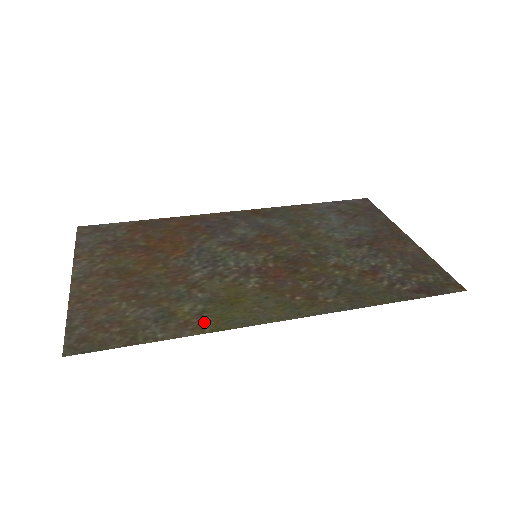
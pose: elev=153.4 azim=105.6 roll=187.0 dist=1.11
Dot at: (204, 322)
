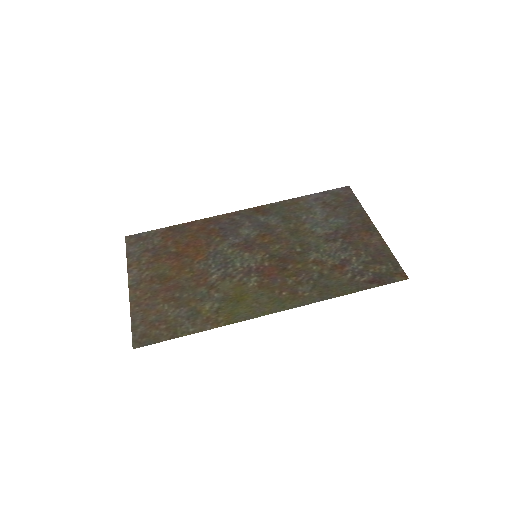
Dot at: (219, 318)
